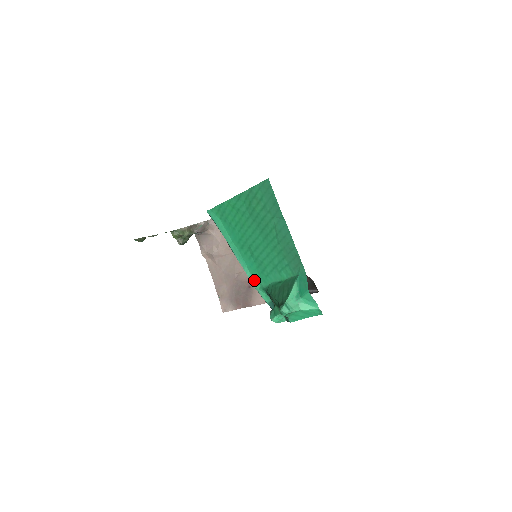
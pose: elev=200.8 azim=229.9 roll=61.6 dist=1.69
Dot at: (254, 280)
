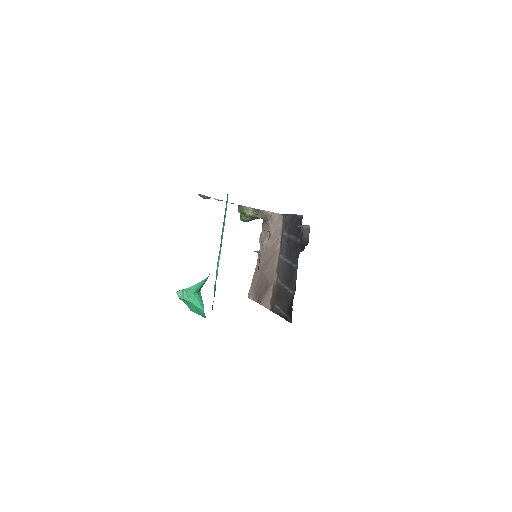
Dot at: occluded
